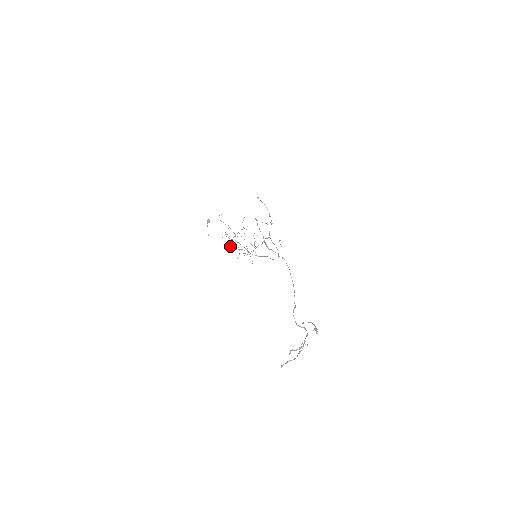
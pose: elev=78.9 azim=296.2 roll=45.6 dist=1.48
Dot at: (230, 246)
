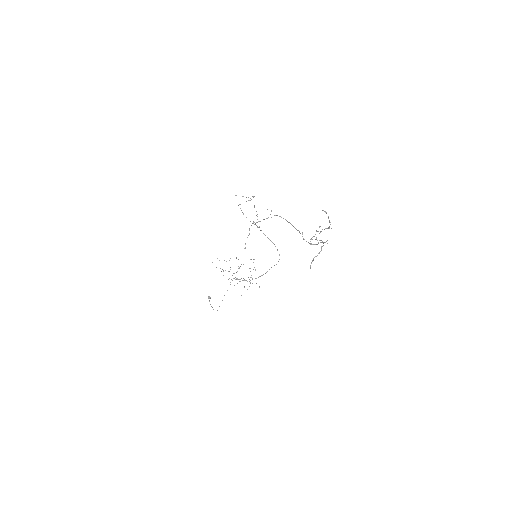
Dot at: occluded
